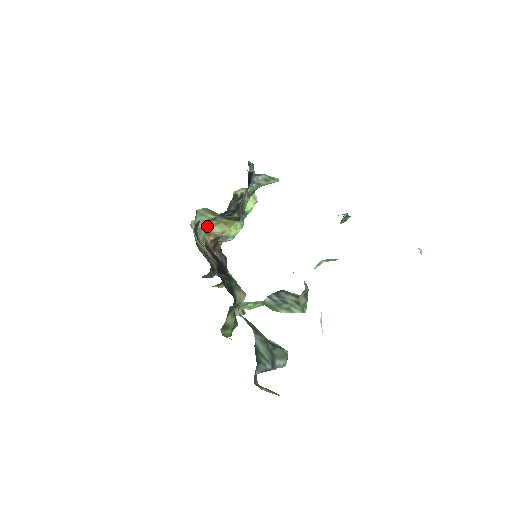
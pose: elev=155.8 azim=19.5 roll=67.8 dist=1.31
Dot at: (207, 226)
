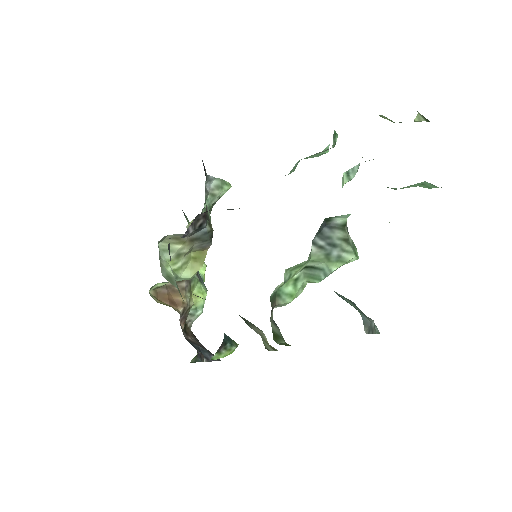
Dot at: (175, 272)
